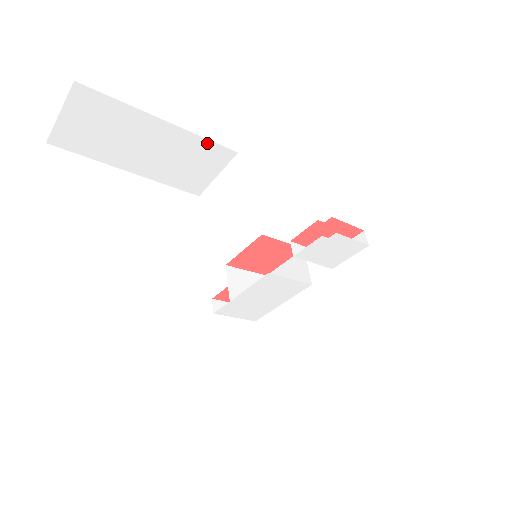
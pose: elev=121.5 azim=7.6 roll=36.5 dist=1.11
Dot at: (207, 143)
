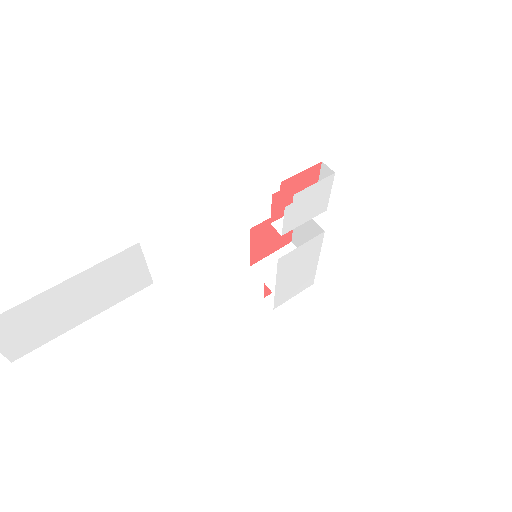
Dot at: (109, 261)
